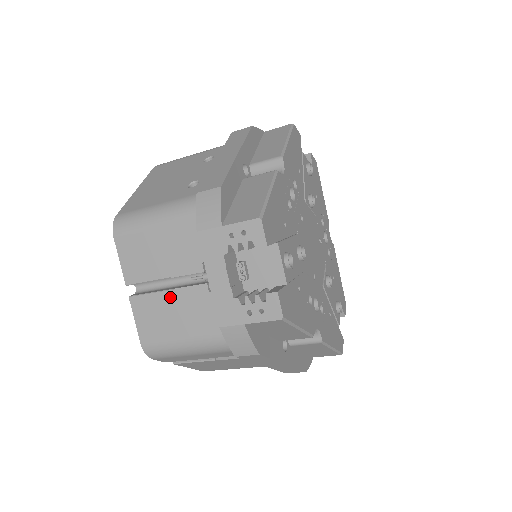
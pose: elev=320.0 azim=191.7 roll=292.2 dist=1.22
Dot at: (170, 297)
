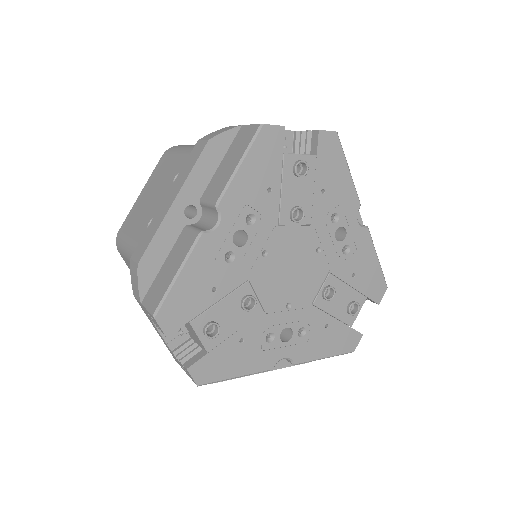
Dot at: occluded
